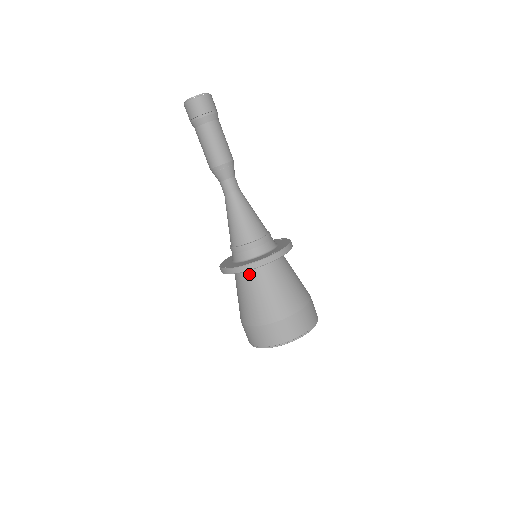
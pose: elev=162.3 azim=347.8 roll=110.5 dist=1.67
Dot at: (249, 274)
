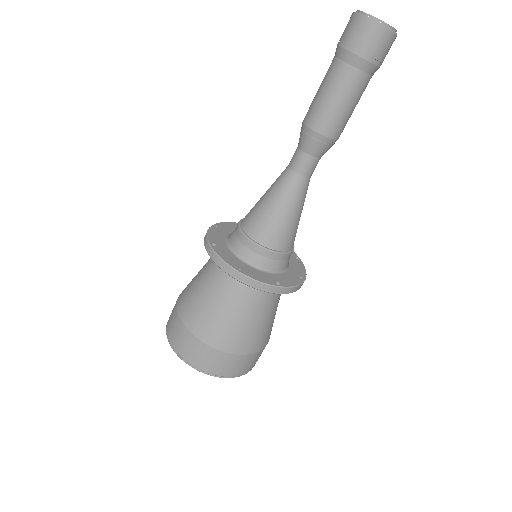
Dot at: occluded
